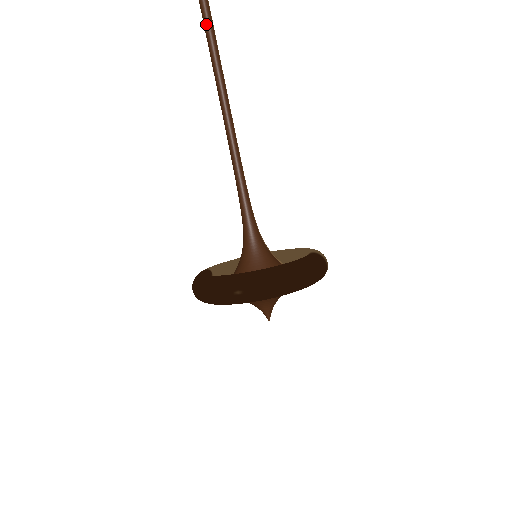
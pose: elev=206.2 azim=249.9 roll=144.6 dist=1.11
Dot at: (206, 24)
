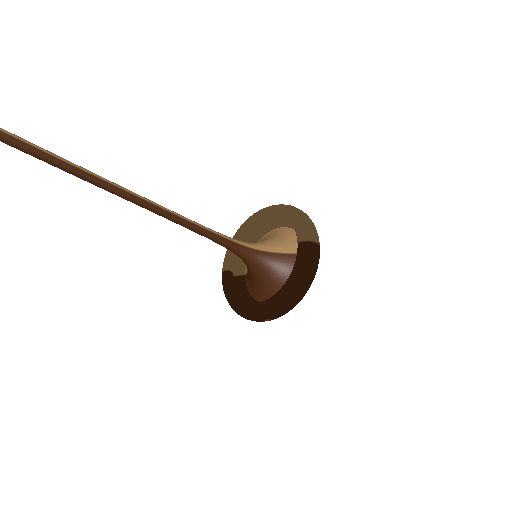
Dot at: occluded
